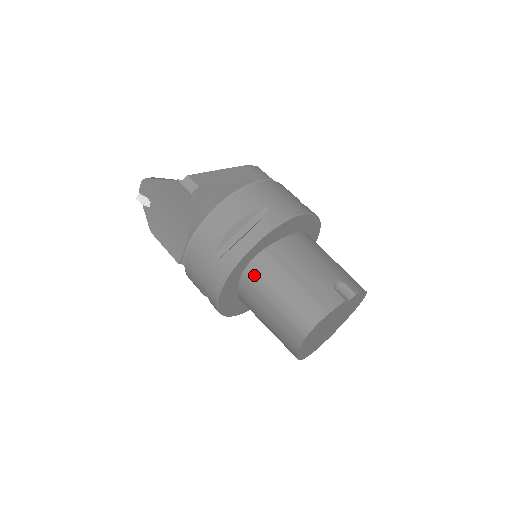
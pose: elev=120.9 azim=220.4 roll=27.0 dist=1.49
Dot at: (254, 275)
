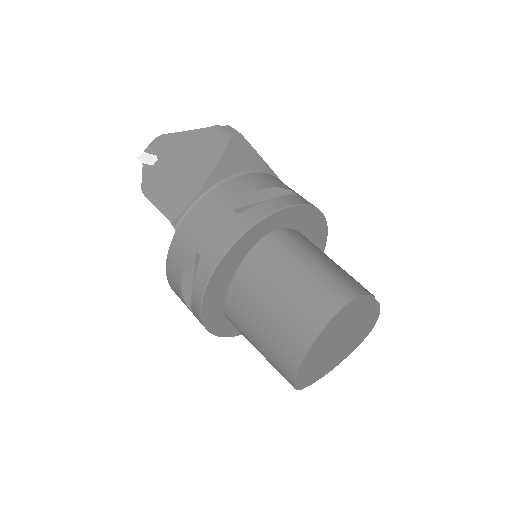
Dot at: (272, 246)
